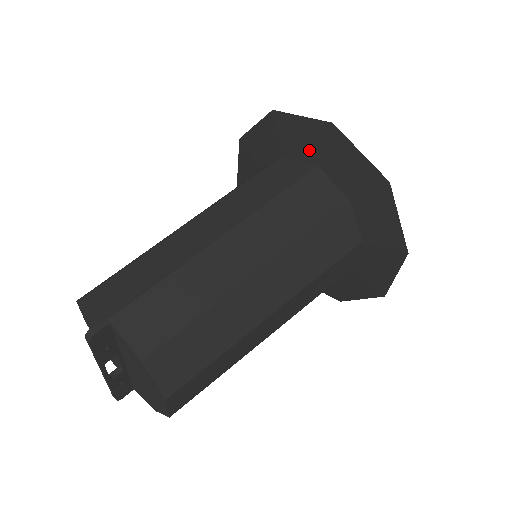
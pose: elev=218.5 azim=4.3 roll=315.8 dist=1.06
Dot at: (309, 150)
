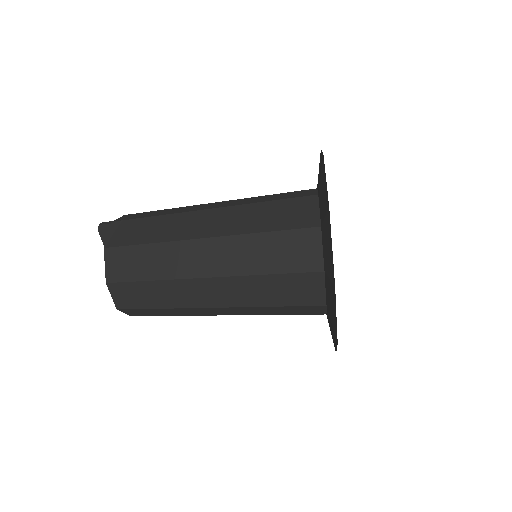
Dot at: (319, 181)
